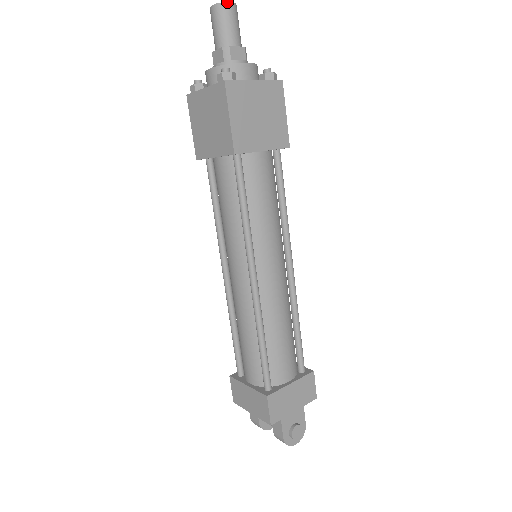
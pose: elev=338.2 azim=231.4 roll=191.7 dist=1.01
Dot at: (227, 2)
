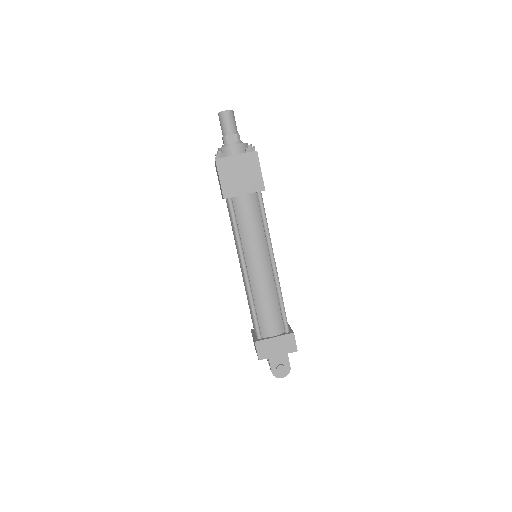
Dot at: (224, 111)
